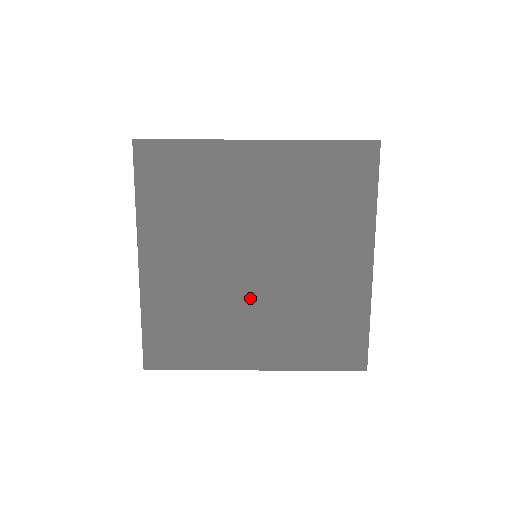
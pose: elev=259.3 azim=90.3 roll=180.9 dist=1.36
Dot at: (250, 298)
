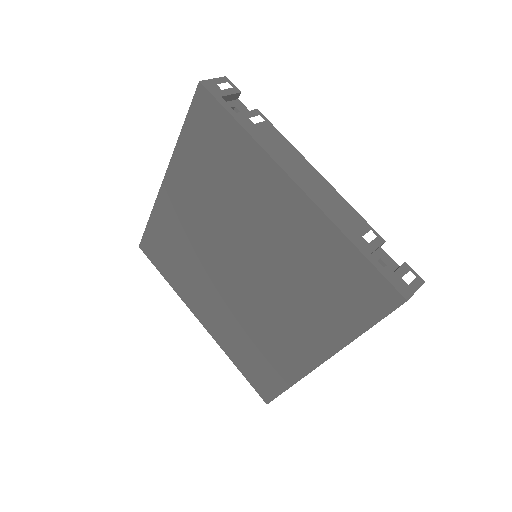
Dot at: (220, 283)
